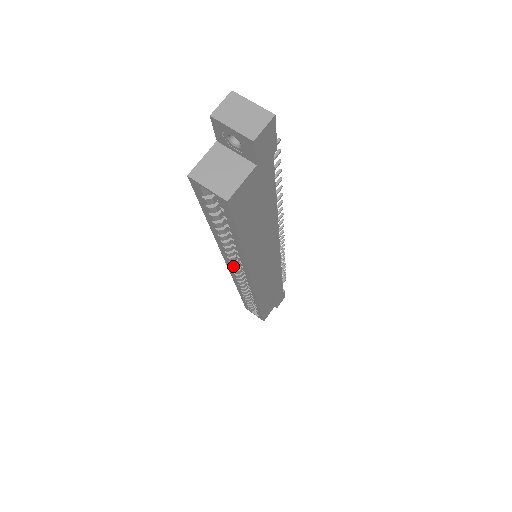
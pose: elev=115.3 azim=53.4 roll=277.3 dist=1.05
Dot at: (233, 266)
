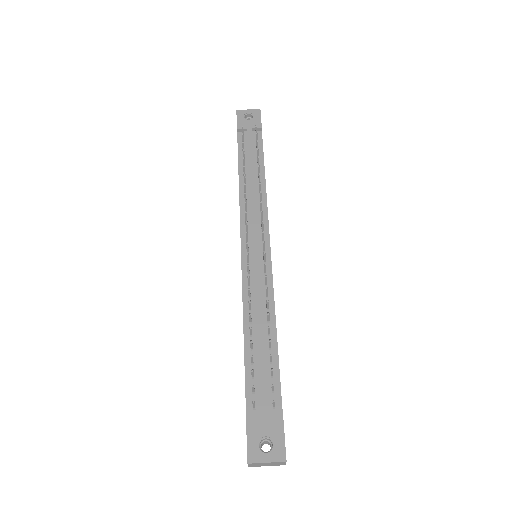
Dot at: occluded
